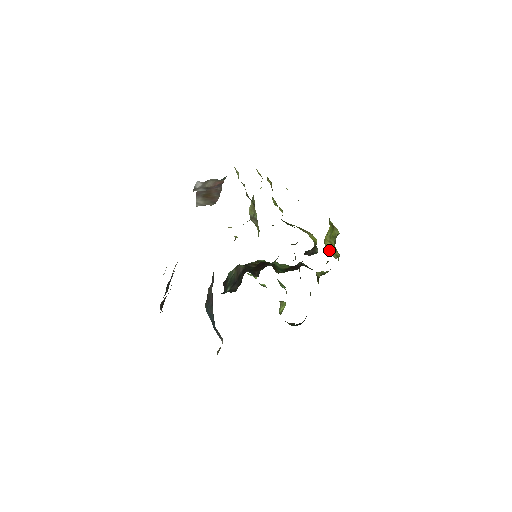
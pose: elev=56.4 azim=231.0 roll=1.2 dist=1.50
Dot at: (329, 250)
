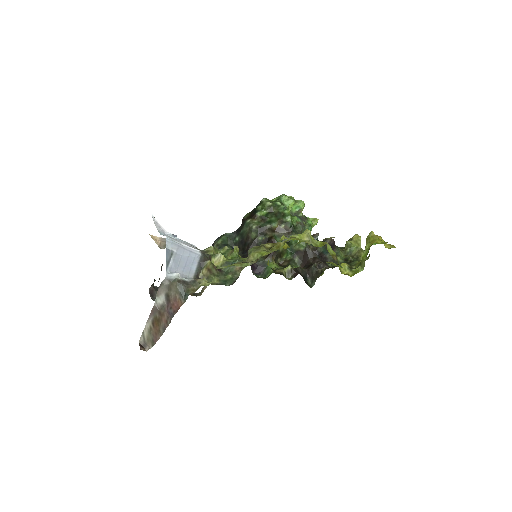
Dot at: occluded
